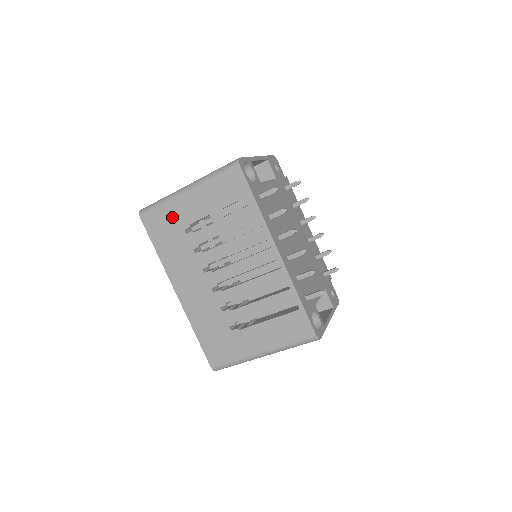
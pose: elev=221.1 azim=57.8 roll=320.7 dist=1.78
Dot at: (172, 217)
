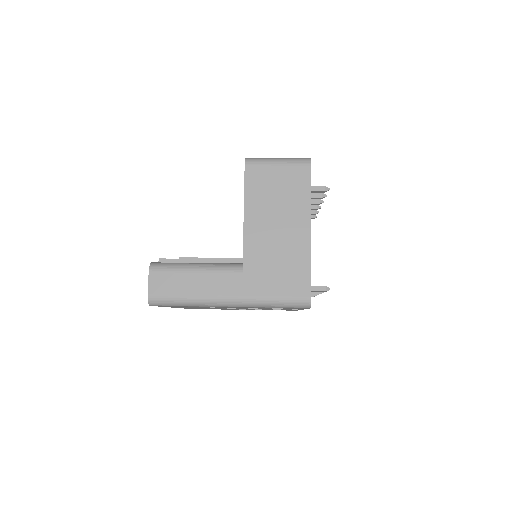
Dot at: occluded
